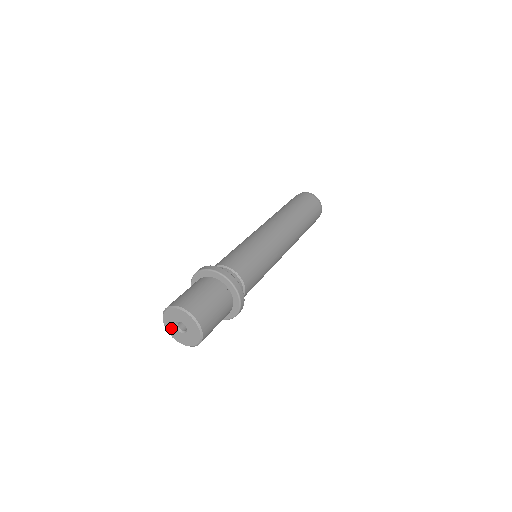
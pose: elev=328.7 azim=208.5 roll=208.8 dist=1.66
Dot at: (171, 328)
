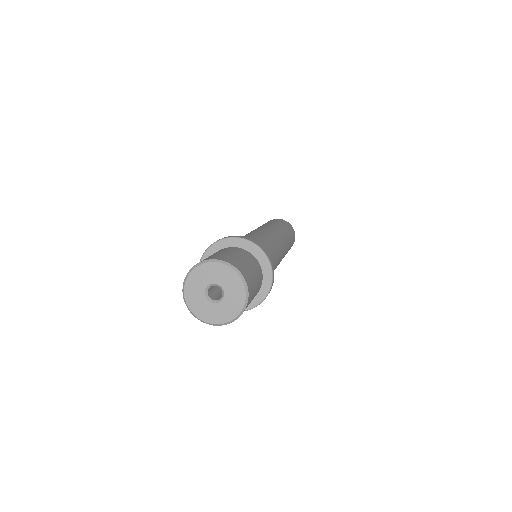
Dot at: (197, 302)
